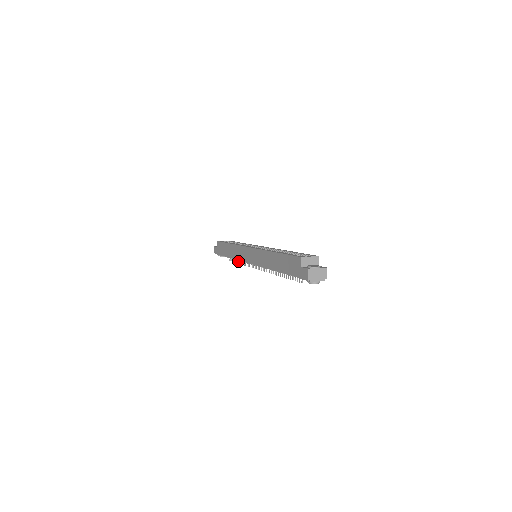
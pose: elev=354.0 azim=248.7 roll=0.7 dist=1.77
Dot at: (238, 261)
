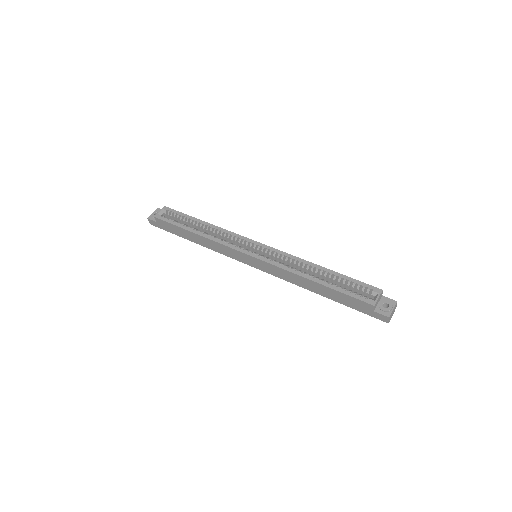
Dot at: occluded
